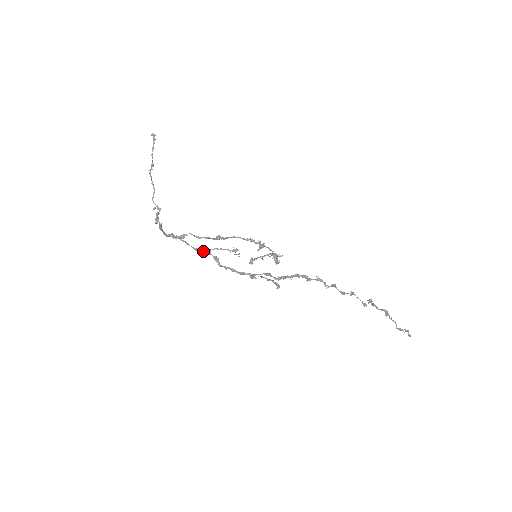
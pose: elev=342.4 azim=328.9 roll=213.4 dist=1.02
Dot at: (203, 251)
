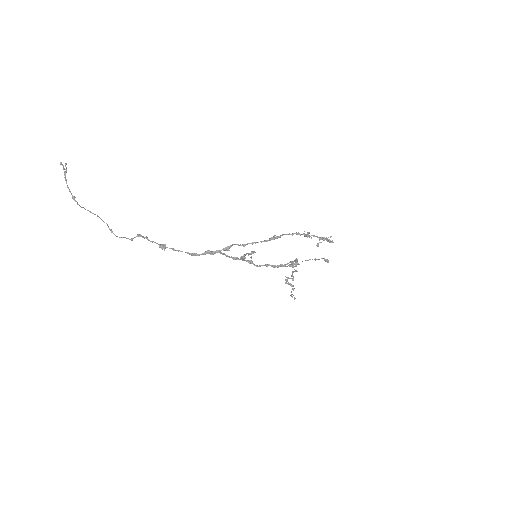
Dot at: (241, 258)
